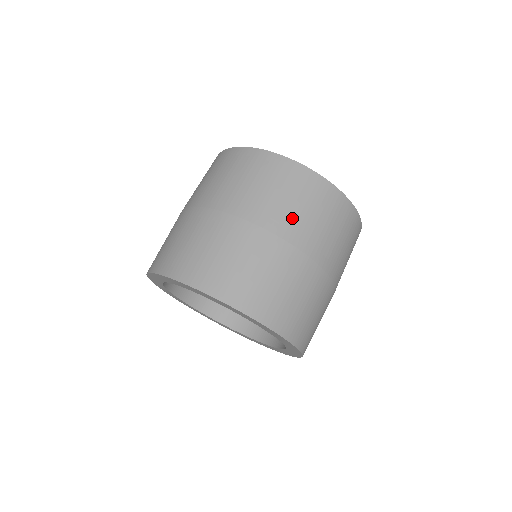
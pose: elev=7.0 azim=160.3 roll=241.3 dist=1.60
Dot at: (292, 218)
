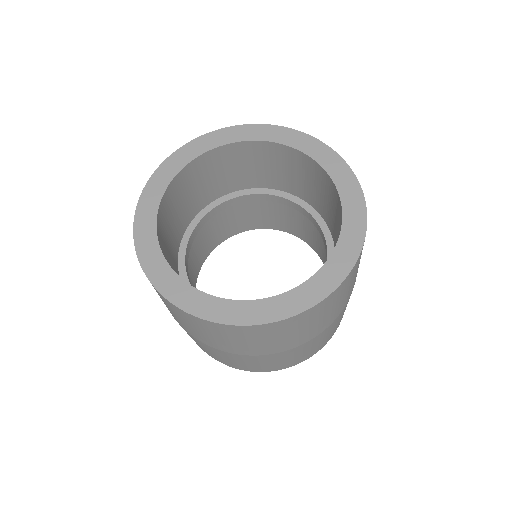
Dot at: occluded
